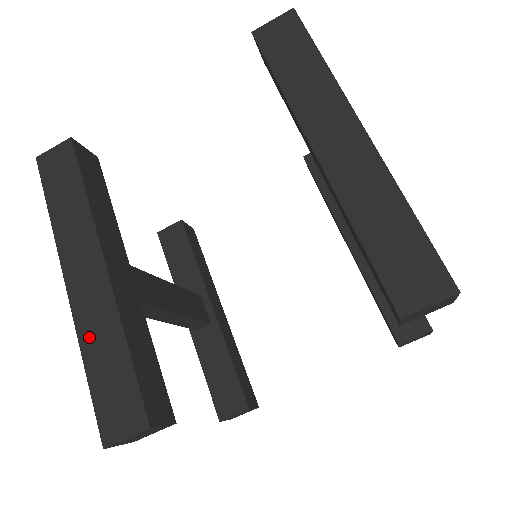
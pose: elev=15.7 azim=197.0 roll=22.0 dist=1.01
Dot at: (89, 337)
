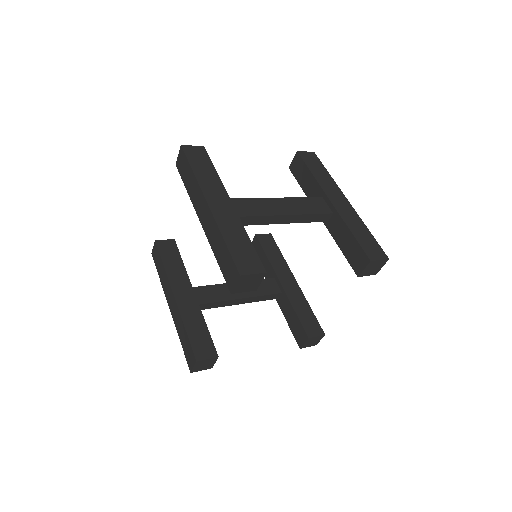
Dot at: (178, 329)
